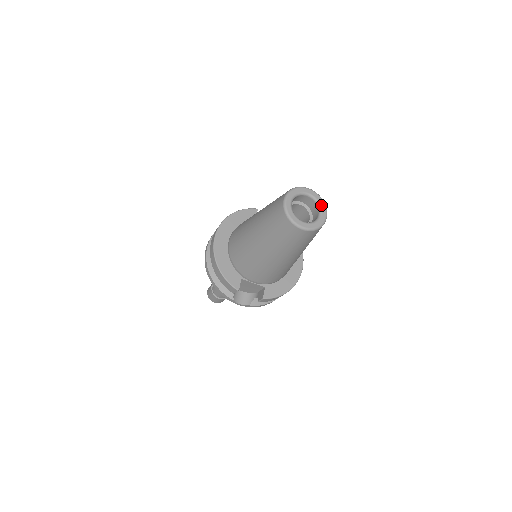
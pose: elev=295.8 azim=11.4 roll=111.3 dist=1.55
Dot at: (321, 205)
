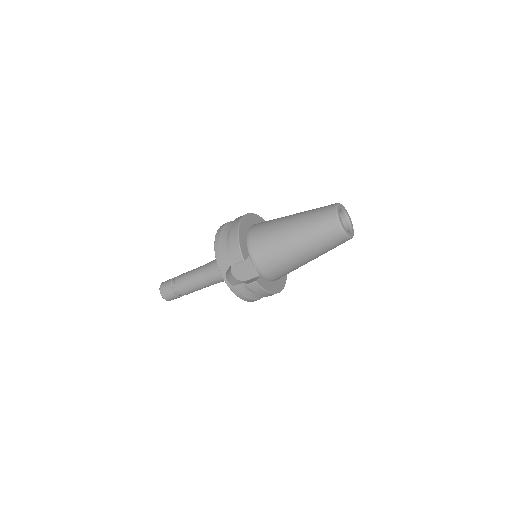
Dot at: (352, 228)
